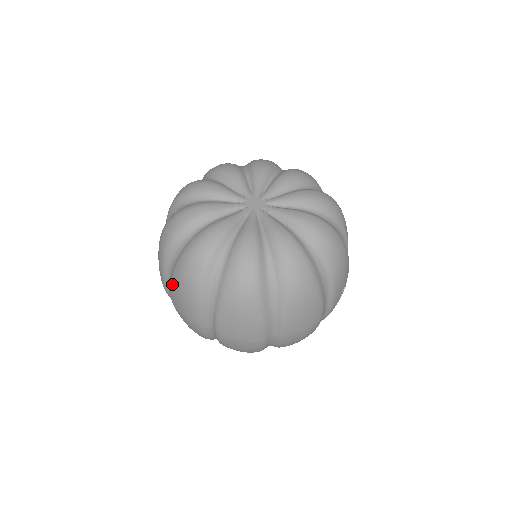
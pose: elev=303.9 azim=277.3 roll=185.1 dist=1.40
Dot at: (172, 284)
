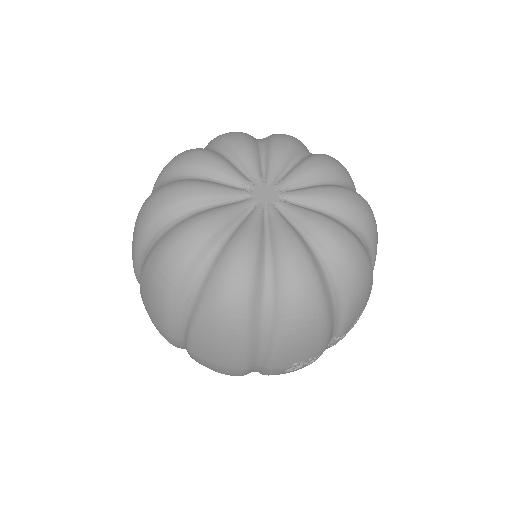
Dot at: occluded
